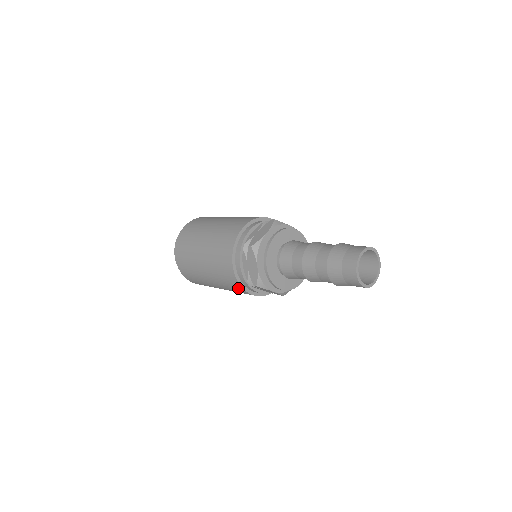
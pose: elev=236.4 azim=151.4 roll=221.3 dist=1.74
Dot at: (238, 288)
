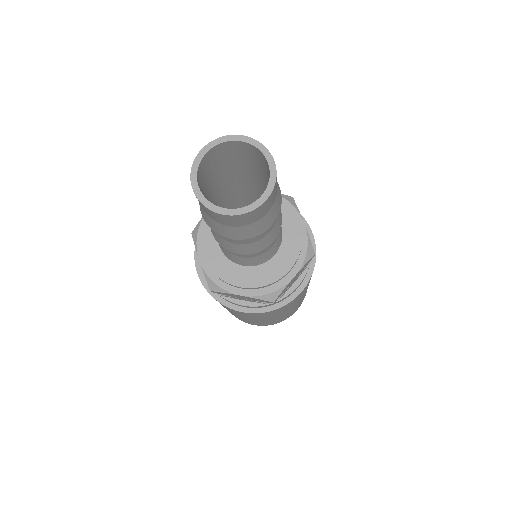
Dot at: (224, 306)
